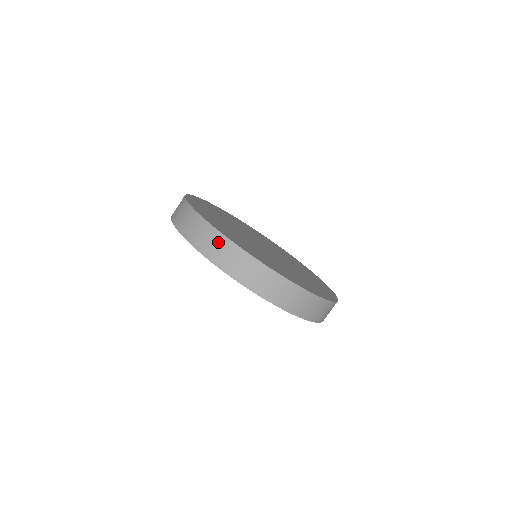
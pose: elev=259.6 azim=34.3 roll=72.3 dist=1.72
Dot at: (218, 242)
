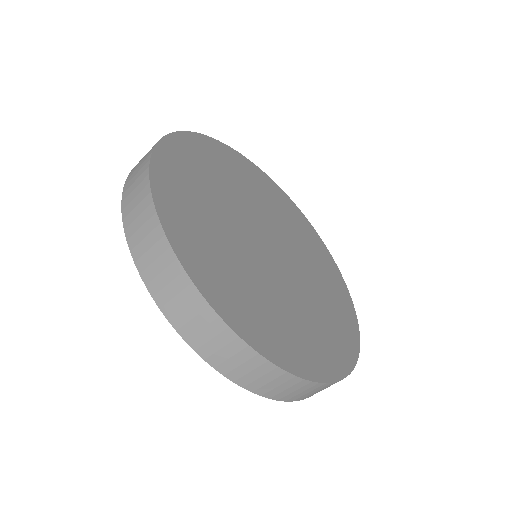
Dot at: (166, 266)
